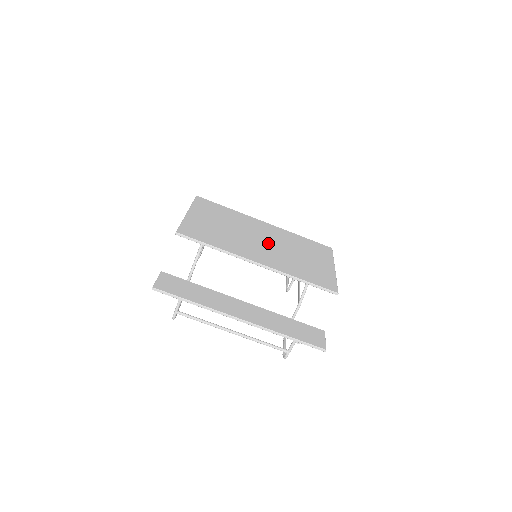
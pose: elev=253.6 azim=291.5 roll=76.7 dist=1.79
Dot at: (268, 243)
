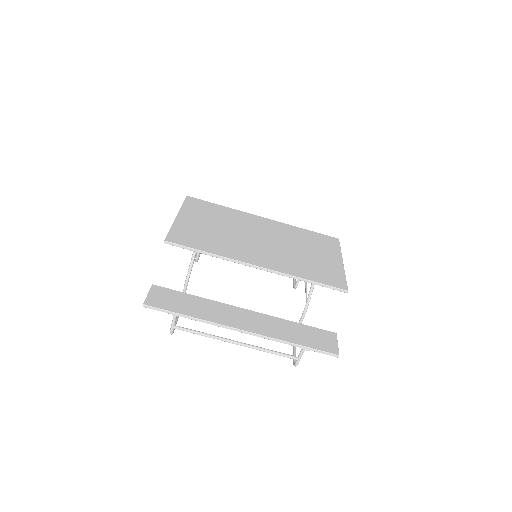
Dot at: (267, 241)
